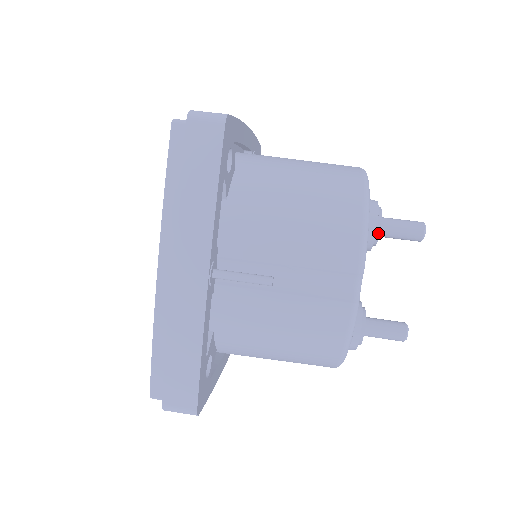
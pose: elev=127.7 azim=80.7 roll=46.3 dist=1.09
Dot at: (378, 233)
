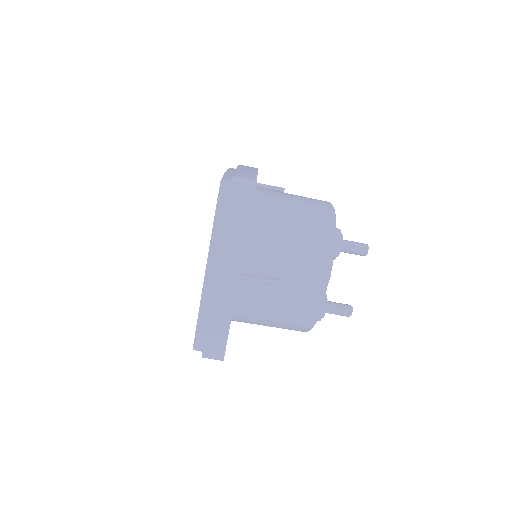
Dot at: (339, 251)
